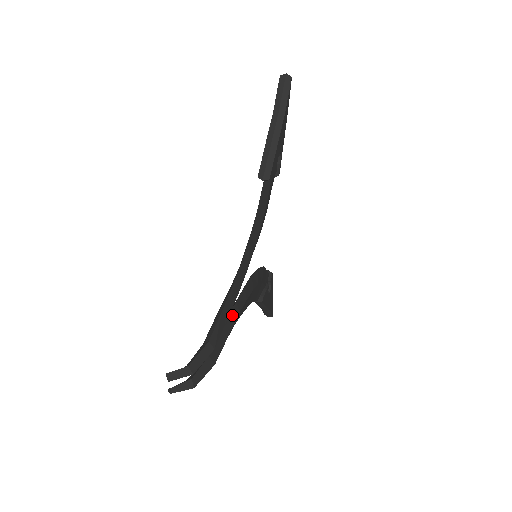
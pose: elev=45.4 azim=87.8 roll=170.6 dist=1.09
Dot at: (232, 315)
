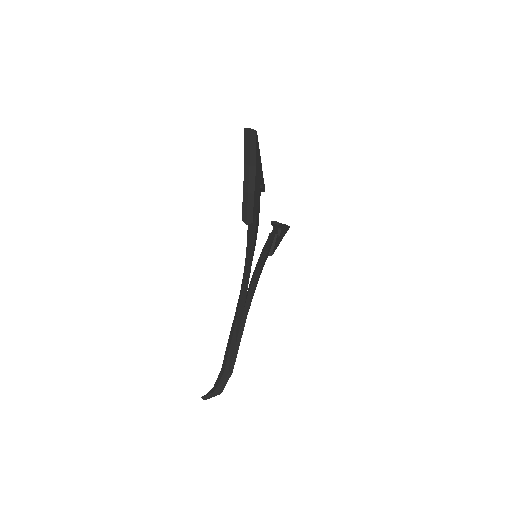
Dot at: (241, 325)
